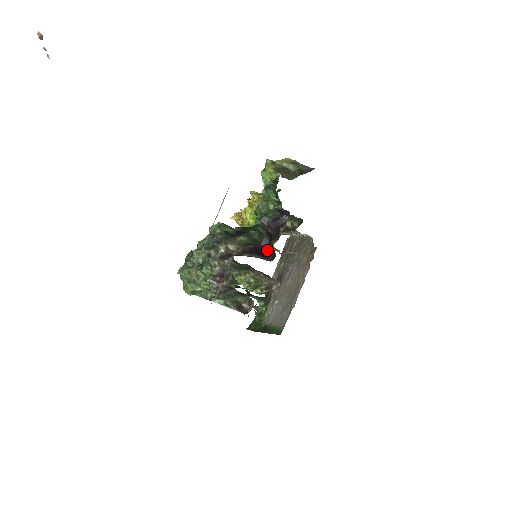
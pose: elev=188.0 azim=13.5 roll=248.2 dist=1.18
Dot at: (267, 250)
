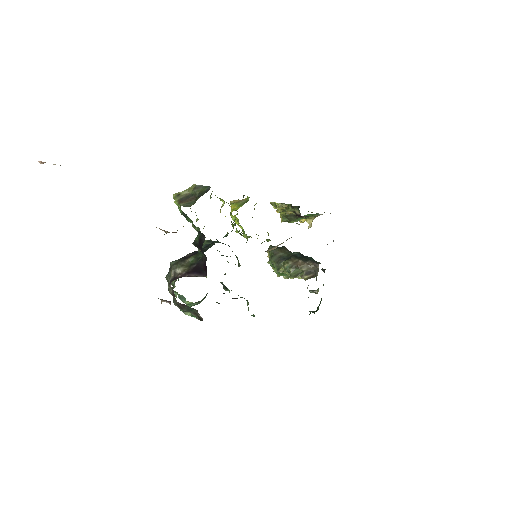
Dot at: (205, 266)
